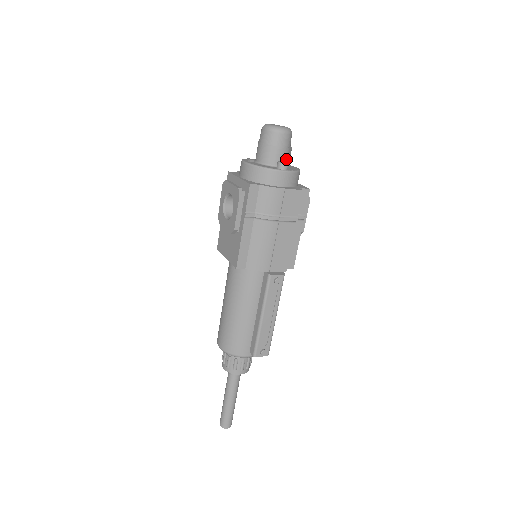
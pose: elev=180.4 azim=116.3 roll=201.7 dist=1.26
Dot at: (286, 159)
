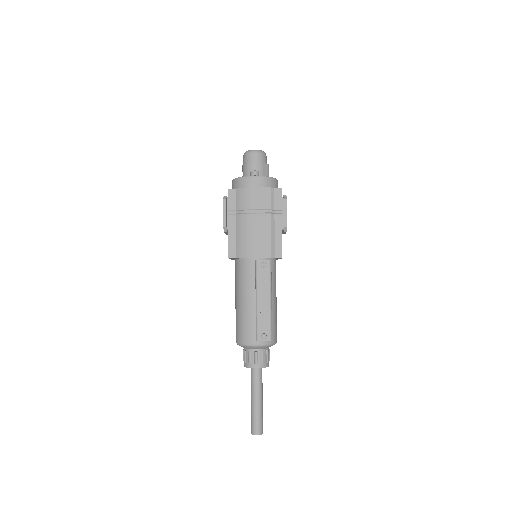
Dot at: (261, 171)
